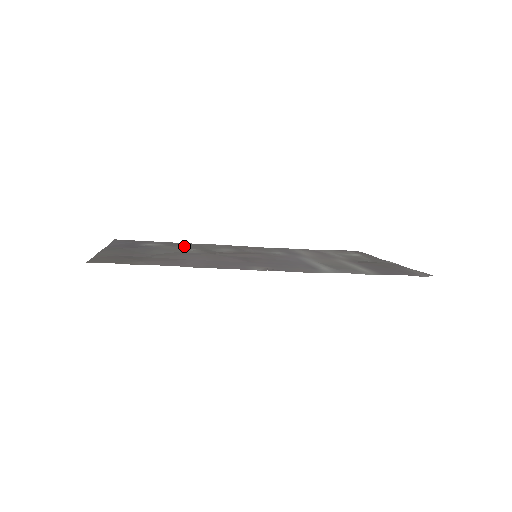
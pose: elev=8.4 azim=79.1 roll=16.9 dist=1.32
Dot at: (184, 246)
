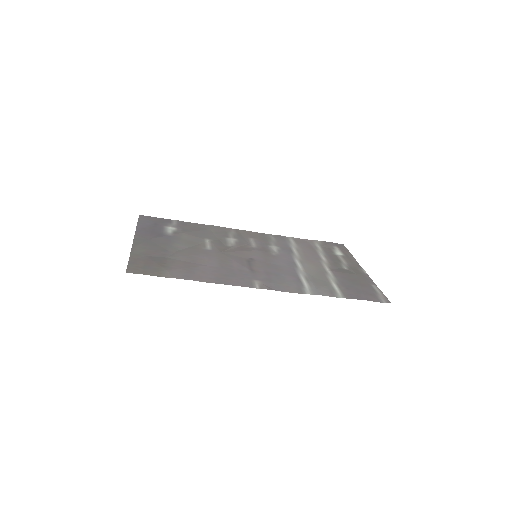
Dot at: (198, 233)
